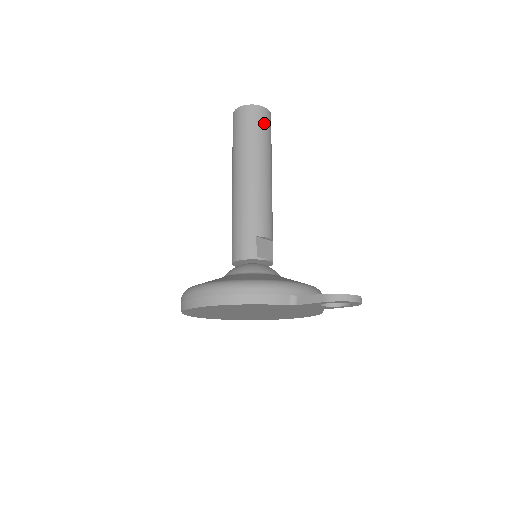
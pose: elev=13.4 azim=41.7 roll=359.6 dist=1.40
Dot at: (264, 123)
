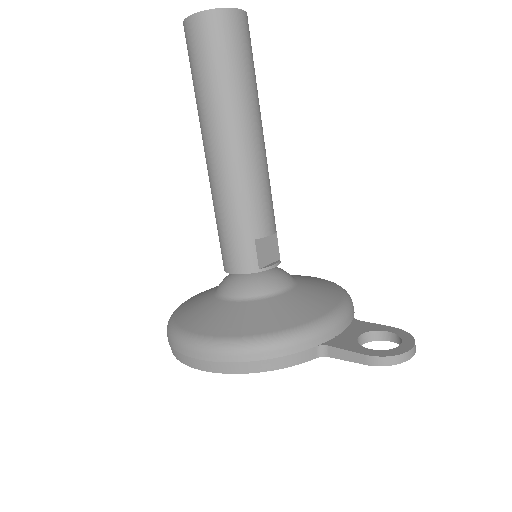
Dot at: (239, 41)
